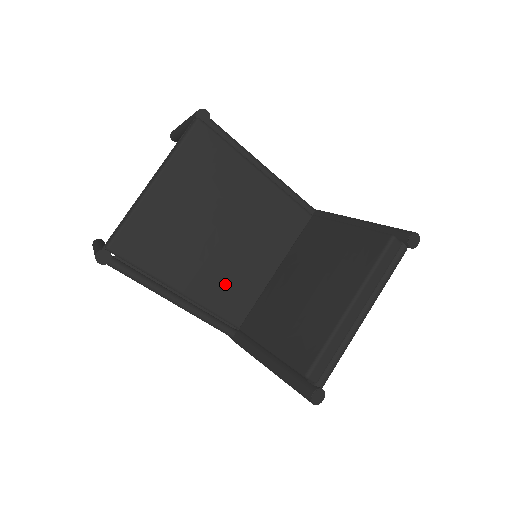
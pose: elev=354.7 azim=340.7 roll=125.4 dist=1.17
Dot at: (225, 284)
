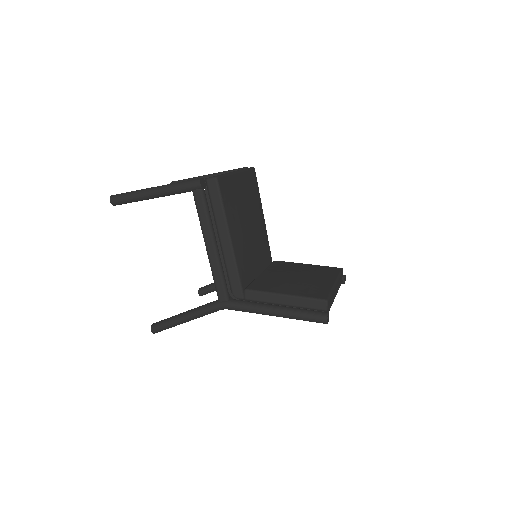
Dot at: (245, 256)
